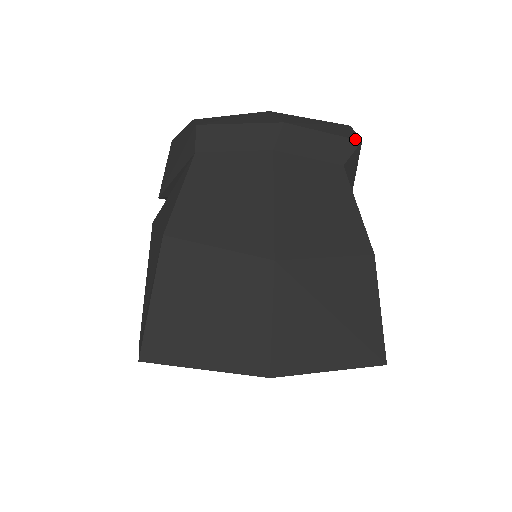
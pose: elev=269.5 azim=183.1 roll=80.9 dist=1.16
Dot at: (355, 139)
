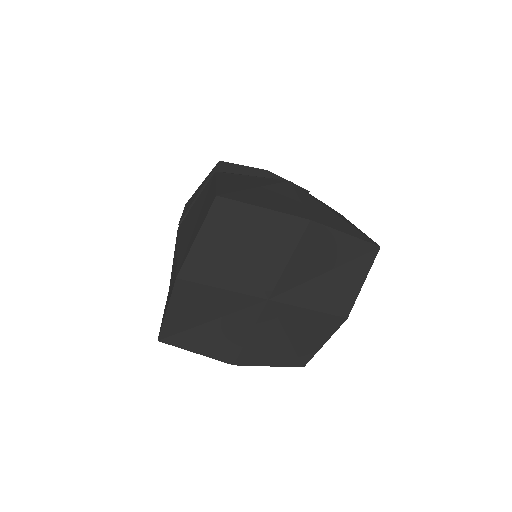
Dot at: (305, 189)
